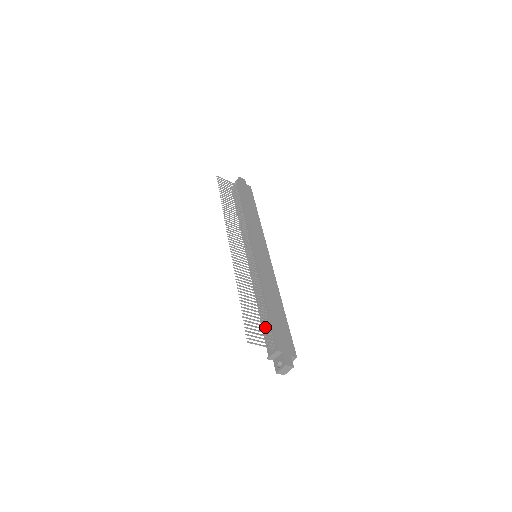
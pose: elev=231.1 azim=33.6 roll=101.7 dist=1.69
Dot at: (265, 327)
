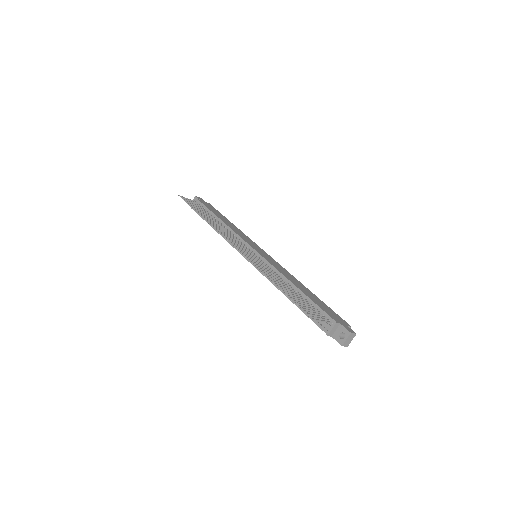
Dot at: occluded
